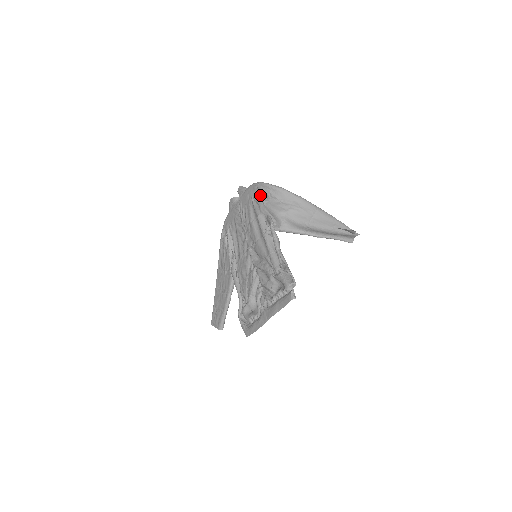
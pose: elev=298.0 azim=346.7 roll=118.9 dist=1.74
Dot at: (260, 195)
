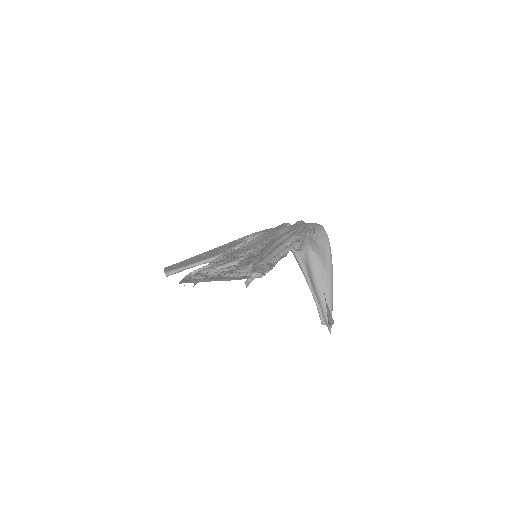
Dot at: (310, 229)
